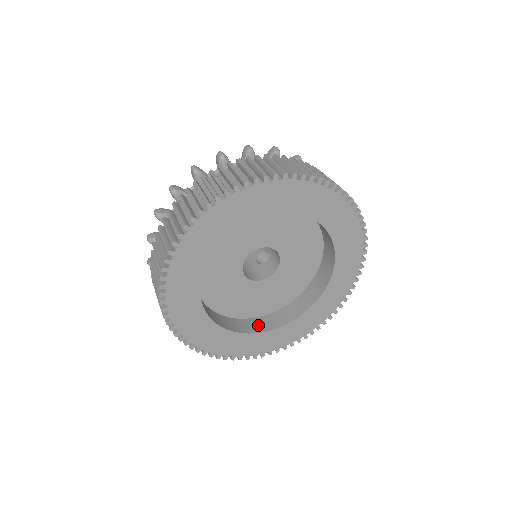
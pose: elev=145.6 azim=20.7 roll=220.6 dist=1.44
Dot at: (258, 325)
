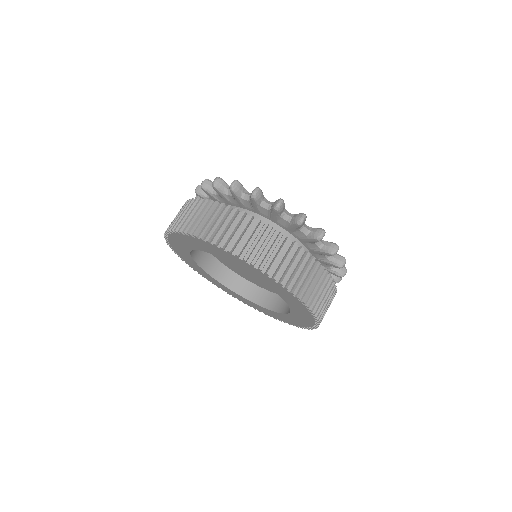
Dot at: (273, 302)
